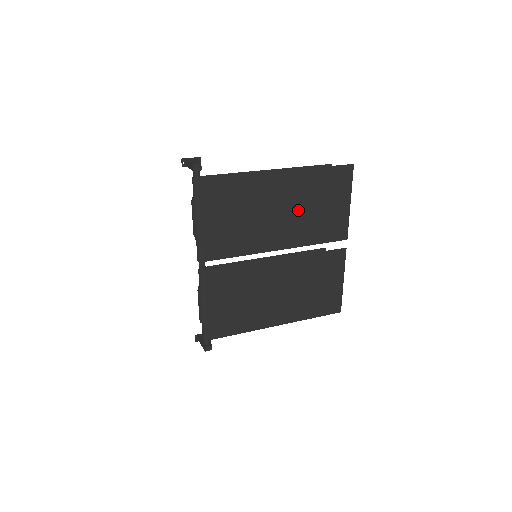
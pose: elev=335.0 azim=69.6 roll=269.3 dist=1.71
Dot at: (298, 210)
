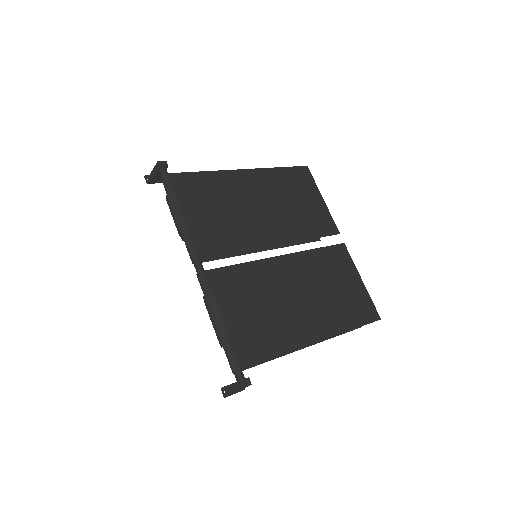
Dot at: (278, 205)
